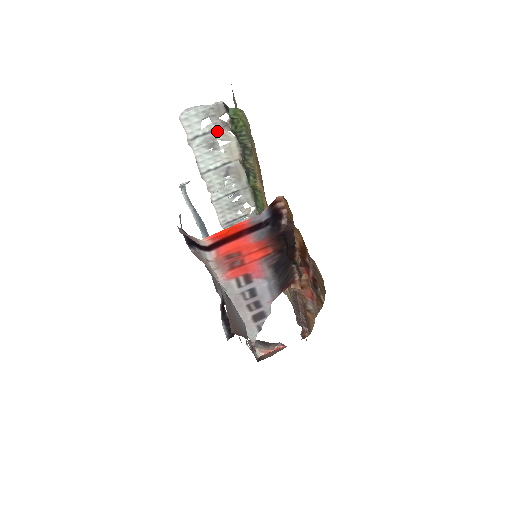
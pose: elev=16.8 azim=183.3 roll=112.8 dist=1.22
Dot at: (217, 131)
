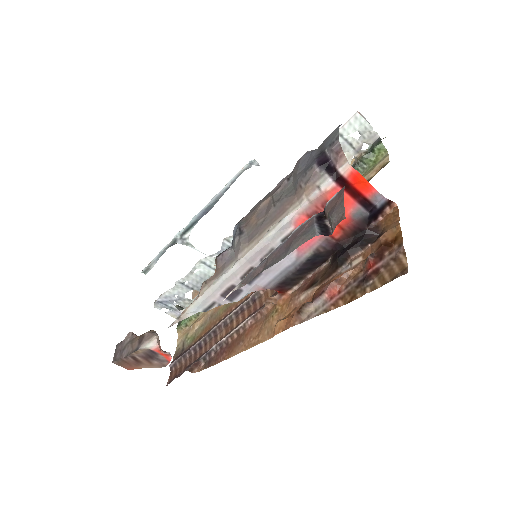
Dot at: (351, 148)
